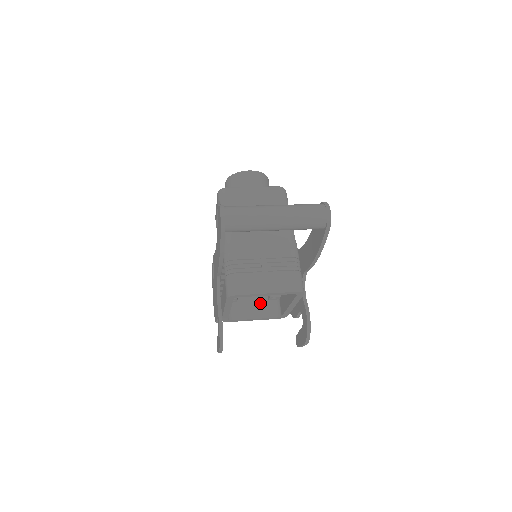
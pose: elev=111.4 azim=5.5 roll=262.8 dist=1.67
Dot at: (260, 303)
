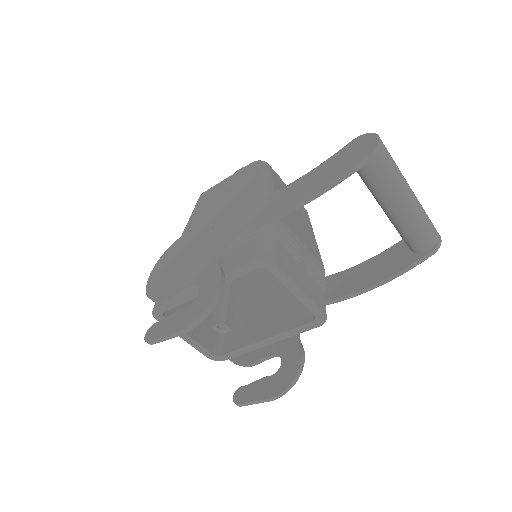
Dot at: (202, 323)
